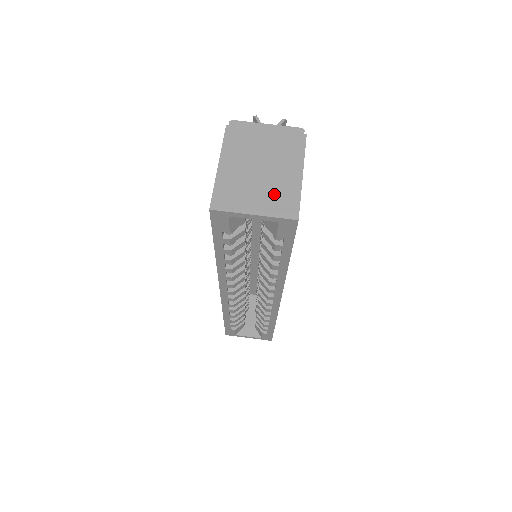
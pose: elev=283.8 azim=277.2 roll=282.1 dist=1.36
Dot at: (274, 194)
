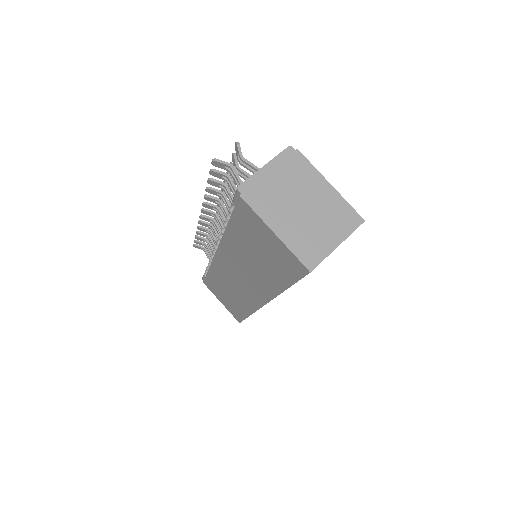
Dot at: (332, 218)
